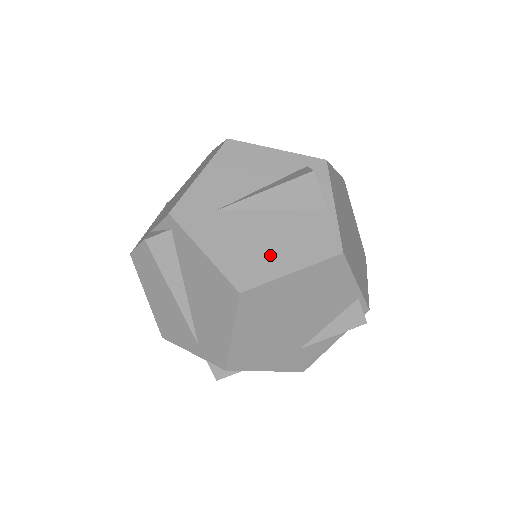
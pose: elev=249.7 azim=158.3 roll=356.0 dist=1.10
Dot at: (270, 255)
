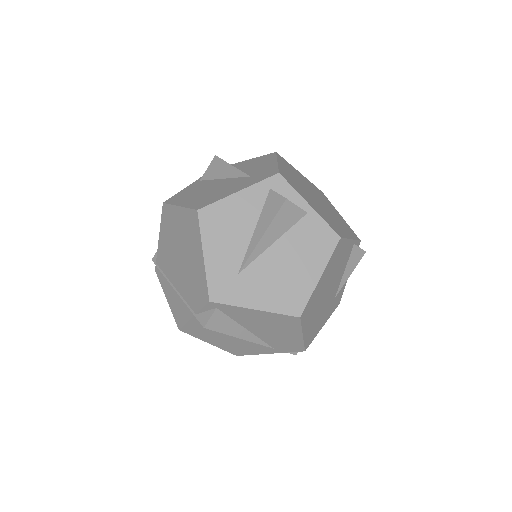
Dot at: (298, 277)
